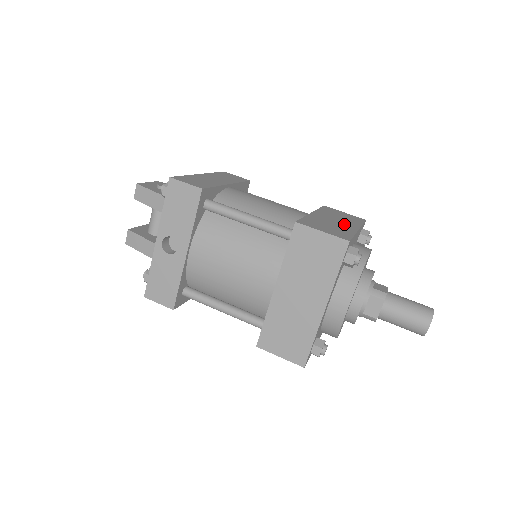
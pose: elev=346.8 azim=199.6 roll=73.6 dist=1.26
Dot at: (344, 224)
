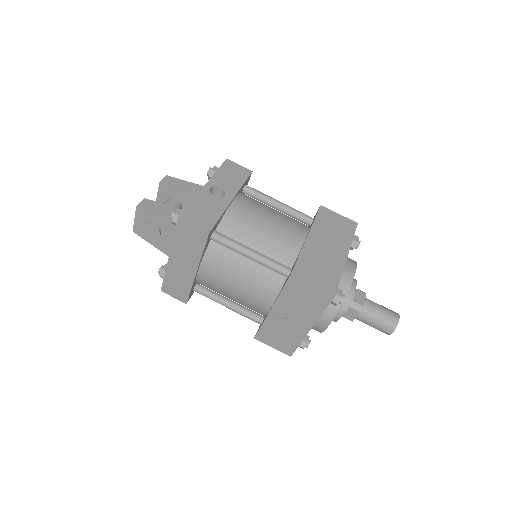
Dot at: occluded
